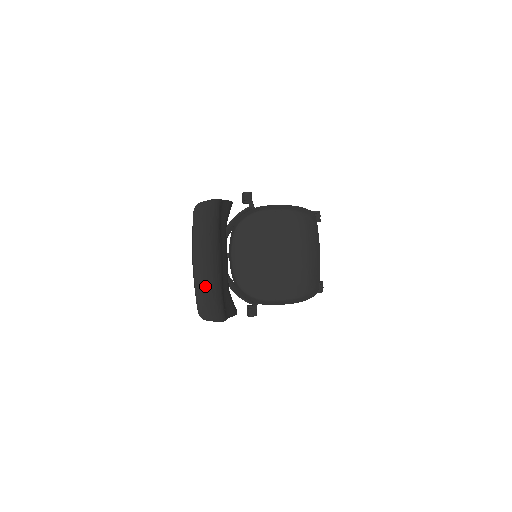
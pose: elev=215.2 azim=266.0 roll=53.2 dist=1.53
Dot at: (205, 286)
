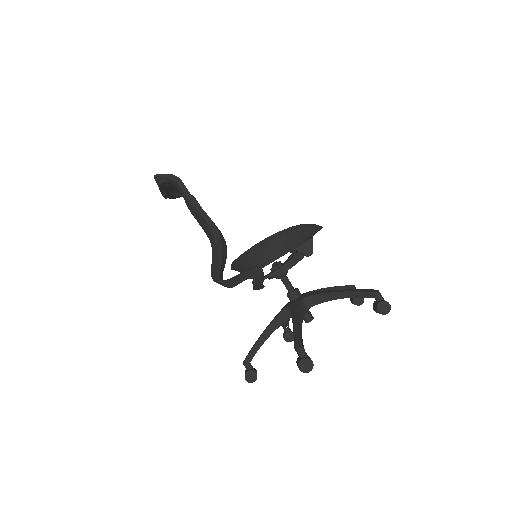
Dot at: occluded
